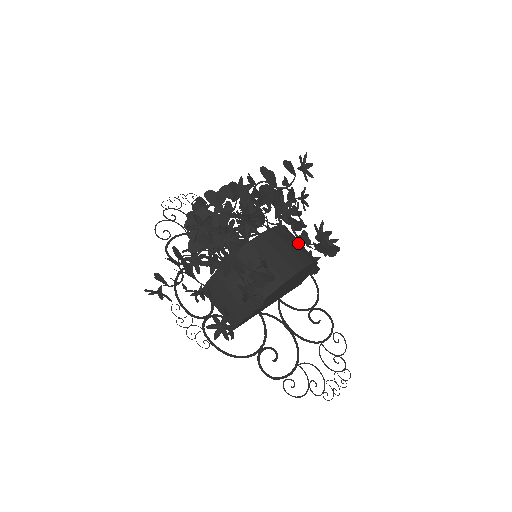
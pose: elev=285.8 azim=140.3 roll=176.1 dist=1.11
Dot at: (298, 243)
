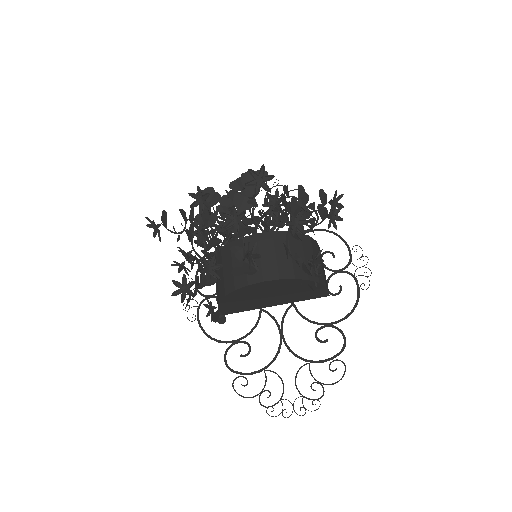
Dot at: (283, 254)
